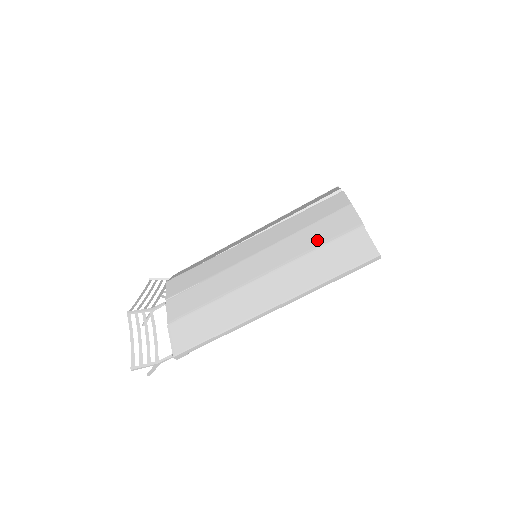
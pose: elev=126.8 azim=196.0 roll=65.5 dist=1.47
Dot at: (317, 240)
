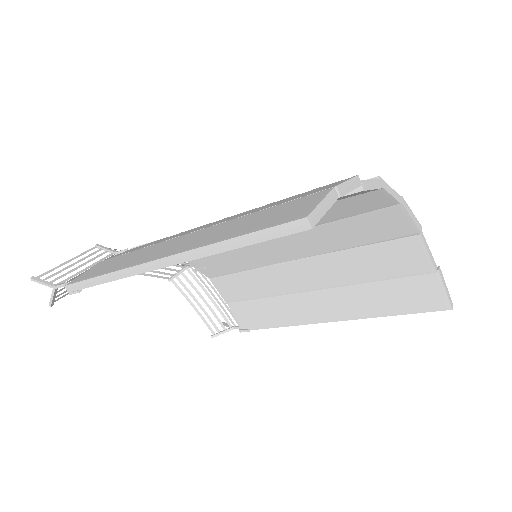
Dot at: (274, 204)
